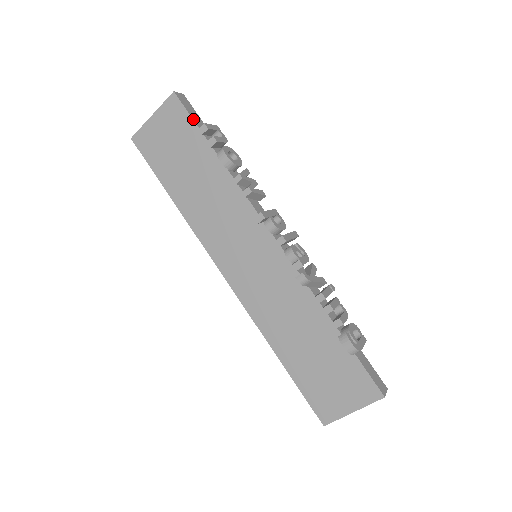
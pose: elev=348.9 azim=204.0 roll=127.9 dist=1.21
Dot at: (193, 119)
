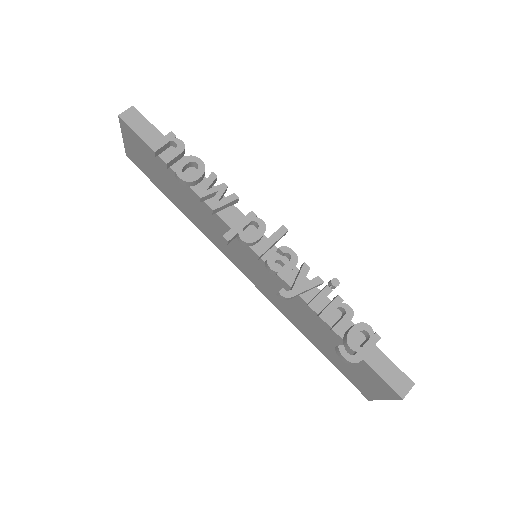
Dot at: (144, 140)
